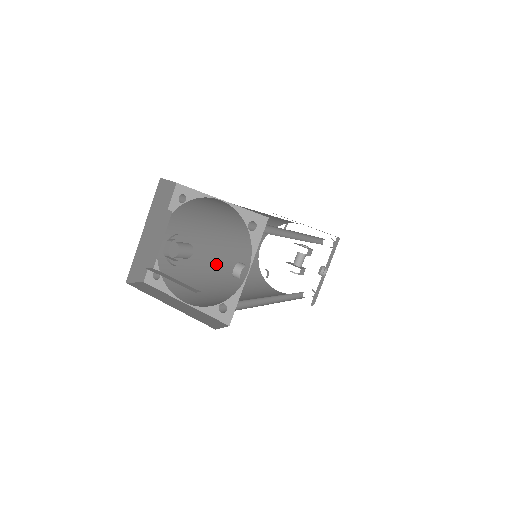
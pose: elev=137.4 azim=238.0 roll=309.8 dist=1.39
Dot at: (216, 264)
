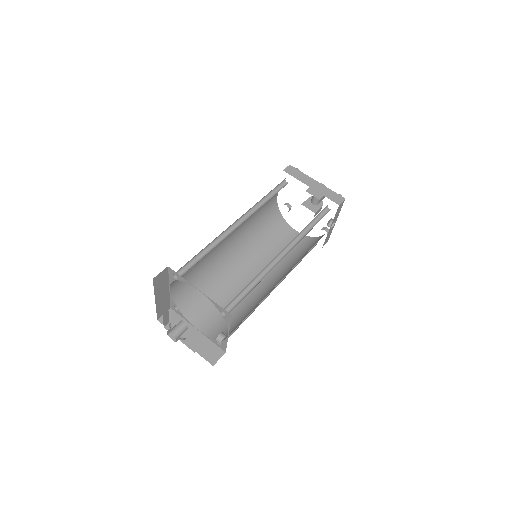
Dot at: (229, 253)
